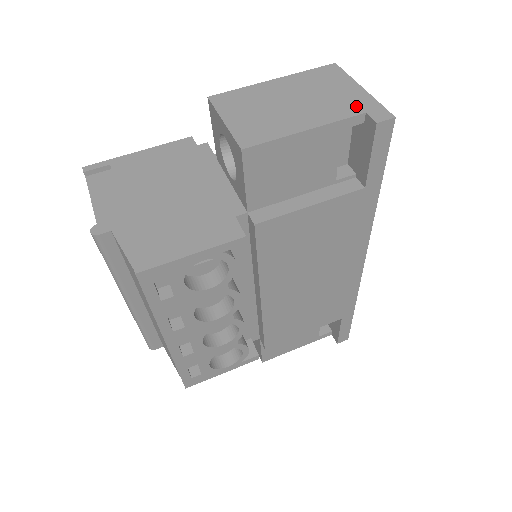
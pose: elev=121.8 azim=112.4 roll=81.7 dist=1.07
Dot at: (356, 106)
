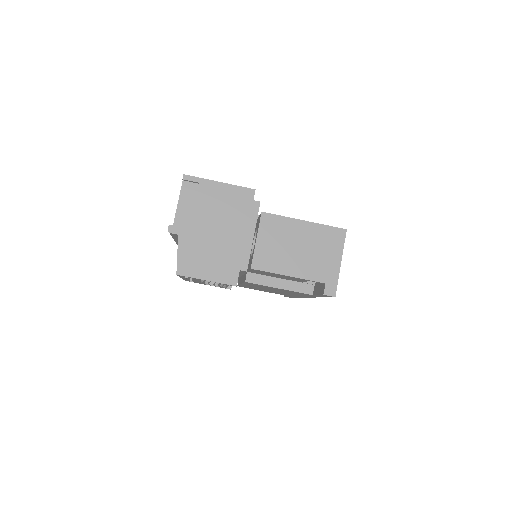
Dot at: (325, 275)
